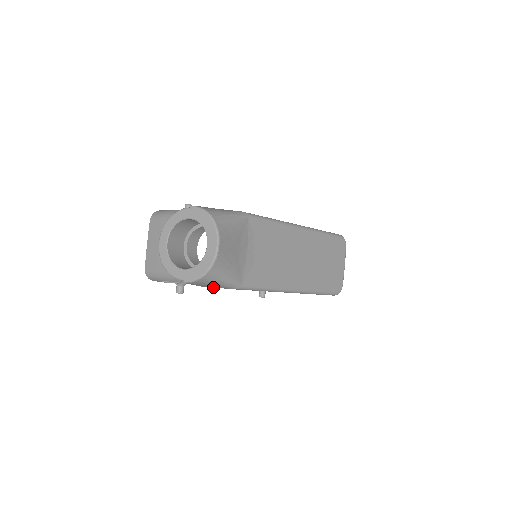
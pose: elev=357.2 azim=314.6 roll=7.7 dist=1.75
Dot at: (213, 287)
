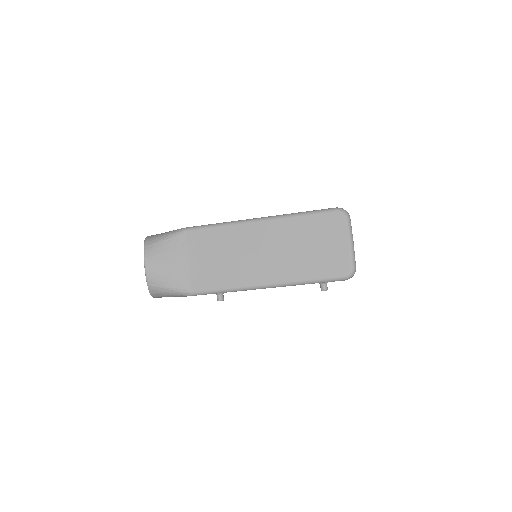
Dot at: occluded
